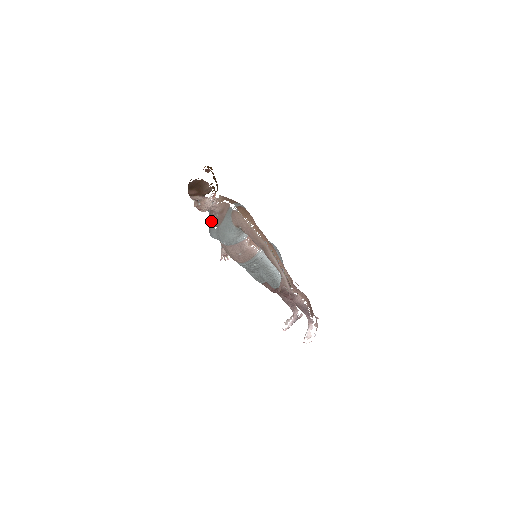
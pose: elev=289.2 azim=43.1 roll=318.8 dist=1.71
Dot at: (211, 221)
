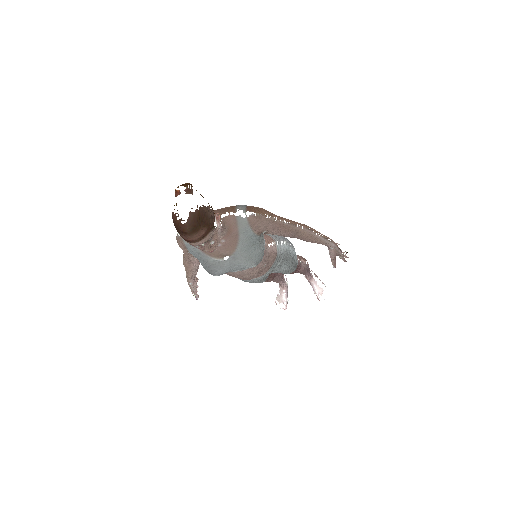
Dot at: (209, 257)
